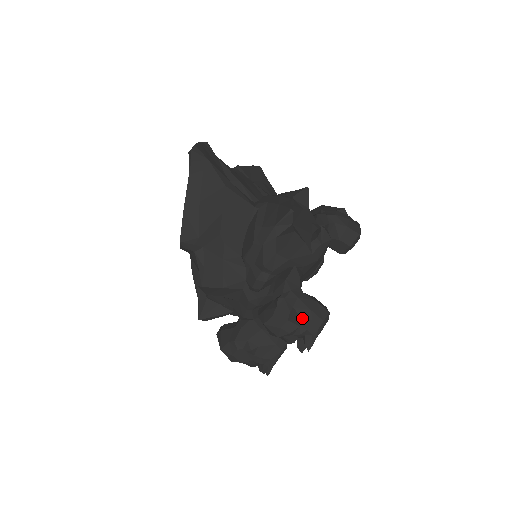
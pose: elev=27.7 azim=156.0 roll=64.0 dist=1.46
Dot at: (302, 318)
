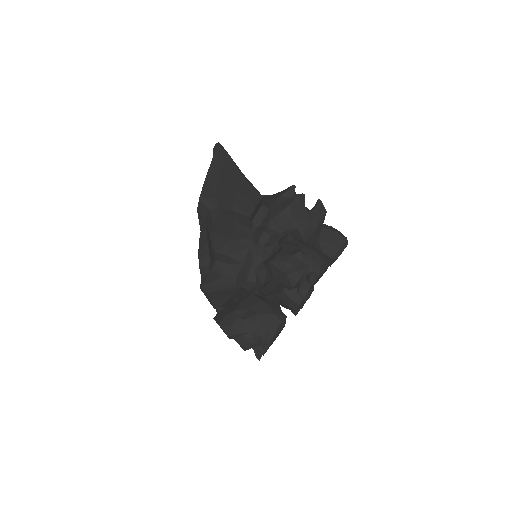
Dot at: (306, 255)
